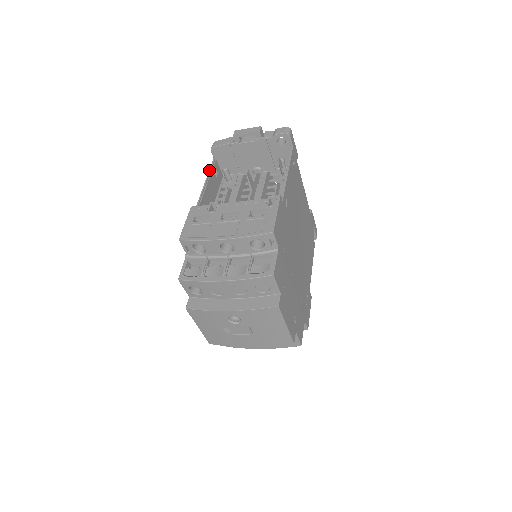
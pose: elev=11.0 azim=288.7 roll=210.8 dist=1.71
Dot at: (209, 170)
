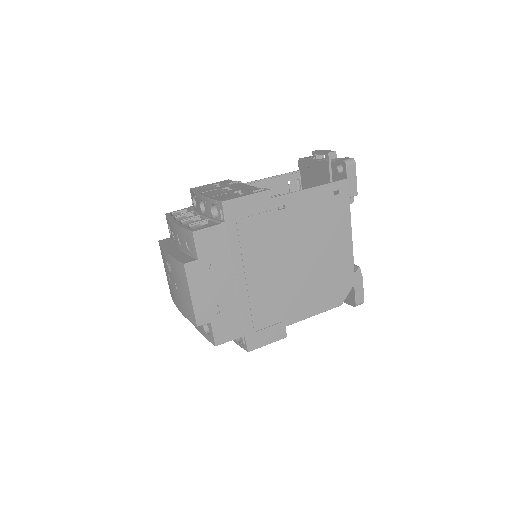
Dot at: (283, 174)
